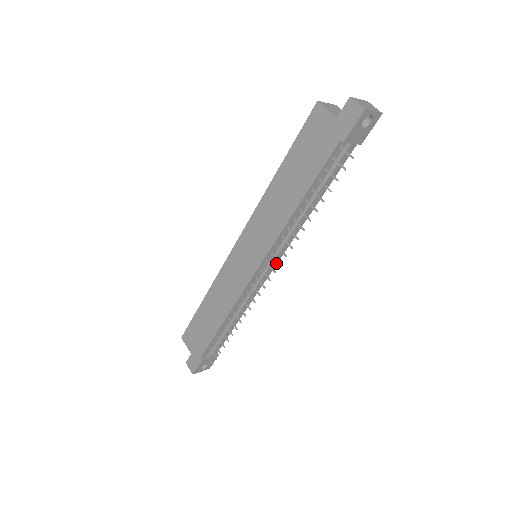
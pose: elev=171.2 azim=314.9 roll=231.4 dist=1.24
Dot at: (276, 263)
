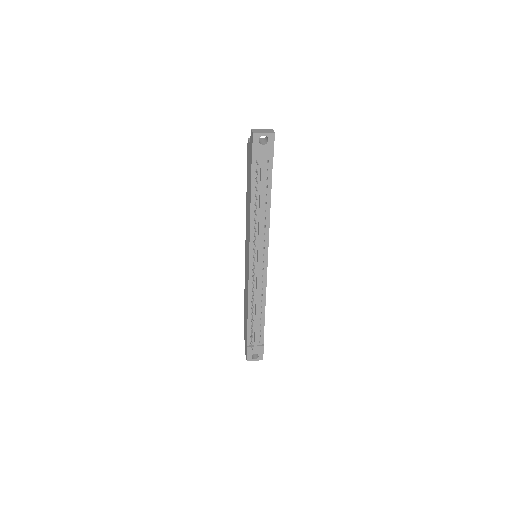
Dot at: (267, 259)
